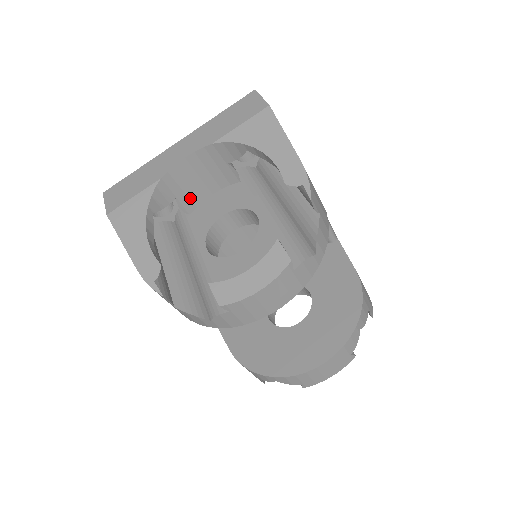
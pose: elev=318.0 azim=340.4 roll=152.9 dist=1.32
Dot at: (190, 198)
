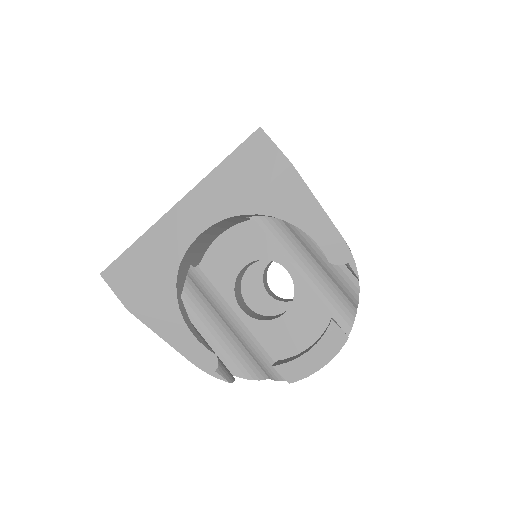
Dot at: (201, 252)
